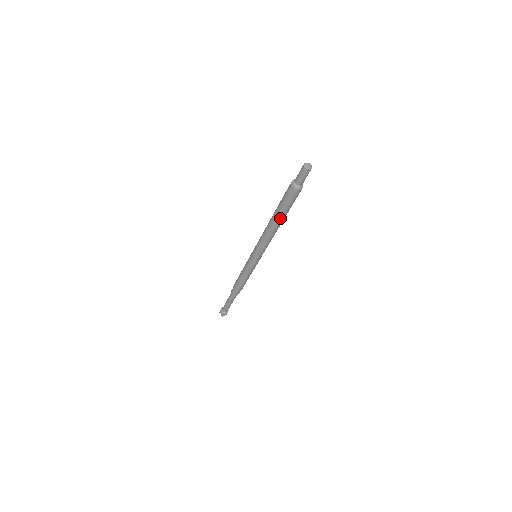
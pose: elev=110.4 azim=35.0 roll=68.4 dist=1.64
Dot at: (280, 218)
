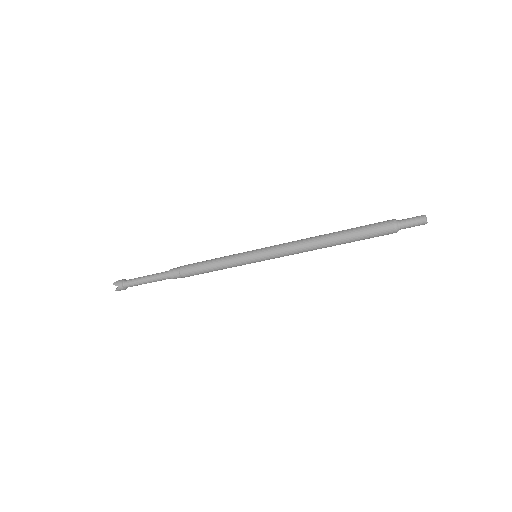
Dot at: (343, 243)
